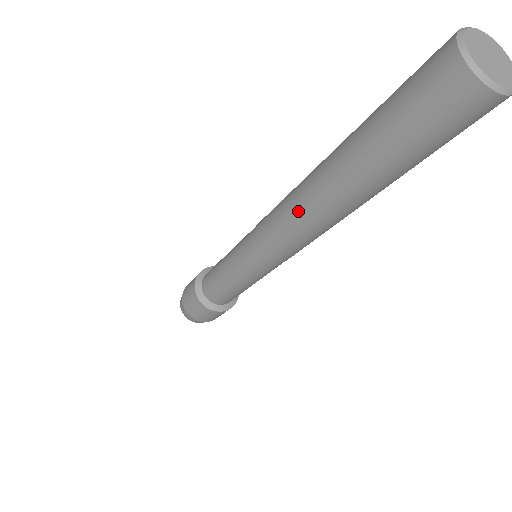
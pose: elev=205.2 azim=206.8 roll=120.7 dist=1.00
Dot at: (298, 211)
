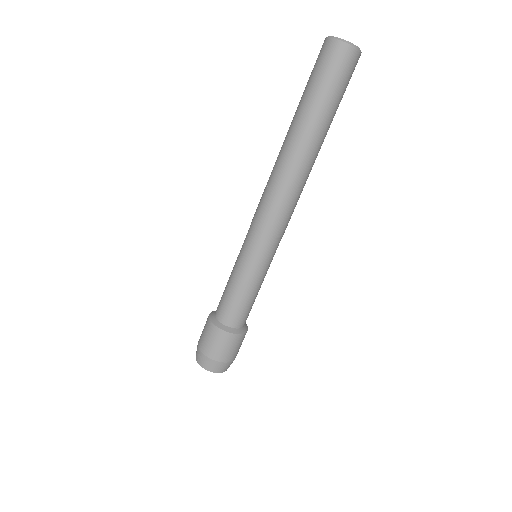
Dot at: (289, 179)
